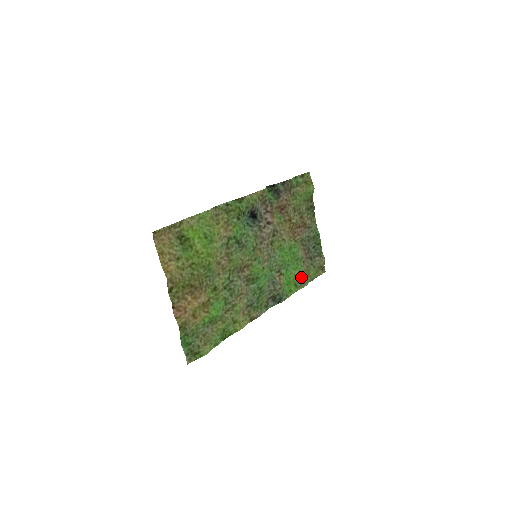
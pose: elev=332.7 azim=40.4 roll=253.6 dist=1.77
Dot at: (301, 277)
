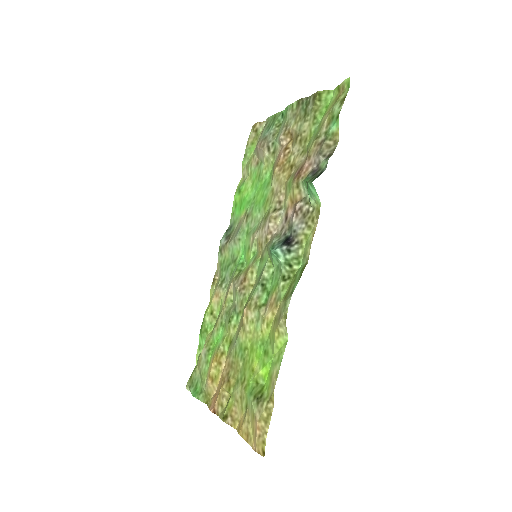
Dot at: (247, 179)
